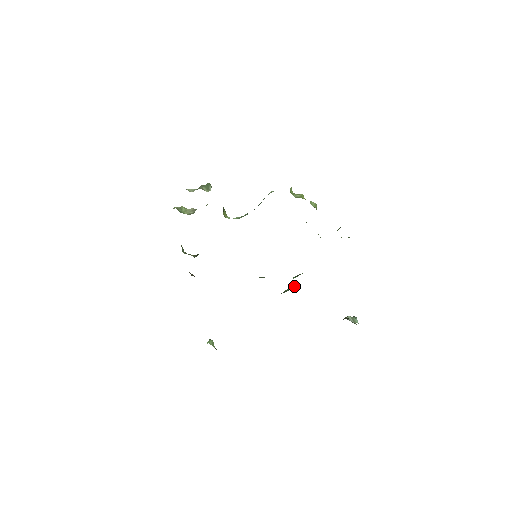
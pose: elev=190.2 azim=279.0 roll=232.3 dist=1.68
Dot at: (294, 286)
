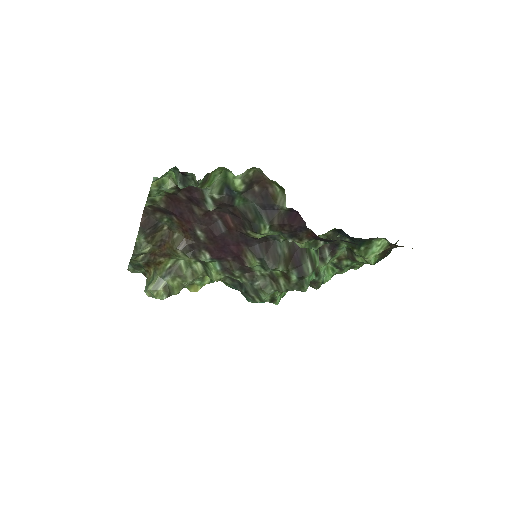
Dot at: occluded
